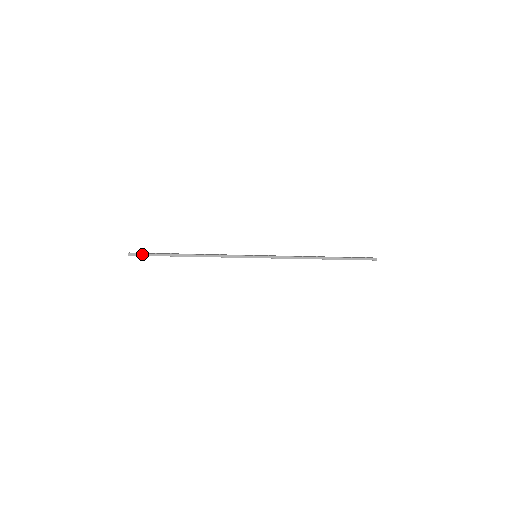
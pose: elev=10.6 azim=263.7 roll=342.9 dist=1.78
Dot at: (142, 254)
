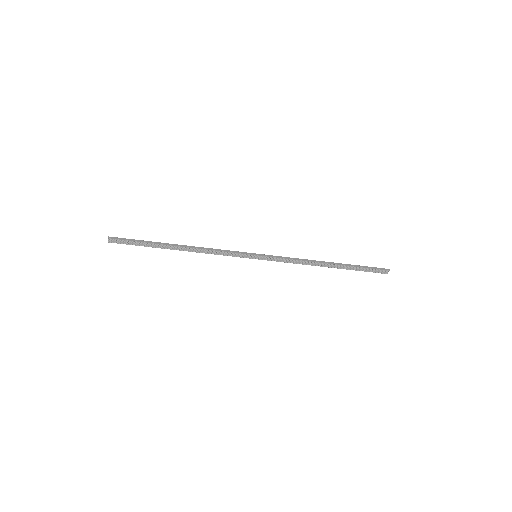
Dot at: (125, 239)
